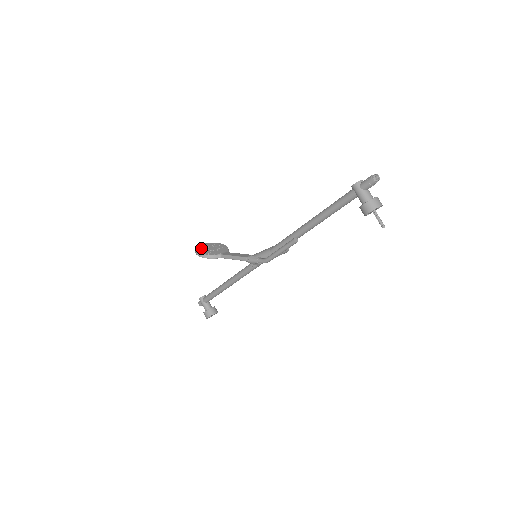
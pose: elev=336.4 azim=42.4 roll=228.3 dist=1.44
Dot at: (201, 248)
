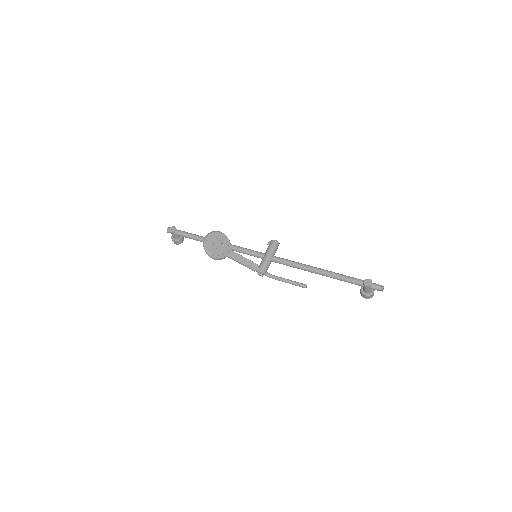
Dot at: (210, 246)
